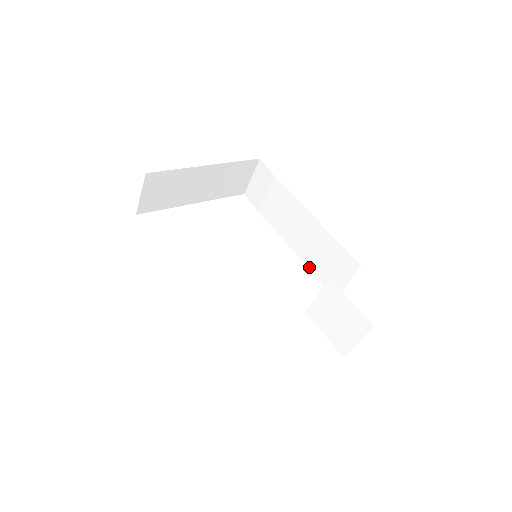
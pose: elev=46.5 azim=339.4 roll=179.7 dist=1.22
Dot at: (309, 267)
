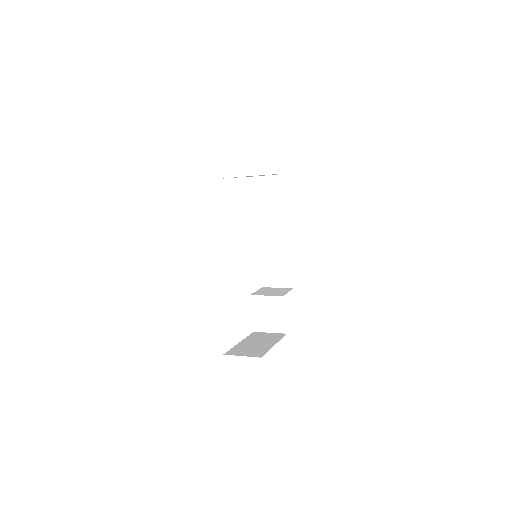
Dot at: (261, 259)
